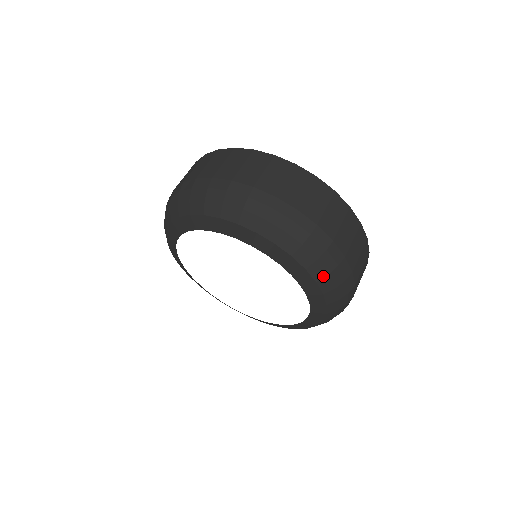
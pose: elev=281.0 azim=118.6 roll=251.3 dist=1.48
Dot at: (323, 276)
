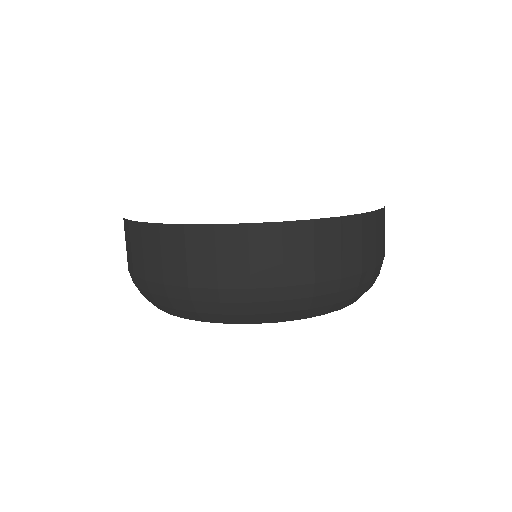
Dot at: (346, 303)
